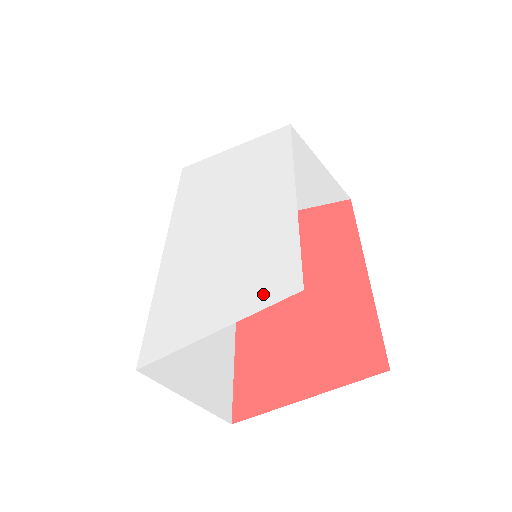
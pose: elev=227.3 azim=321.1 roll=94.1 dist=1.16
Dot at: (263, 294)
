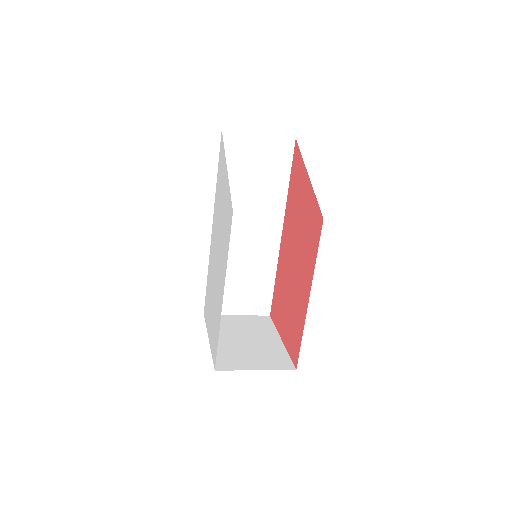
Dot at: (213, 349)
